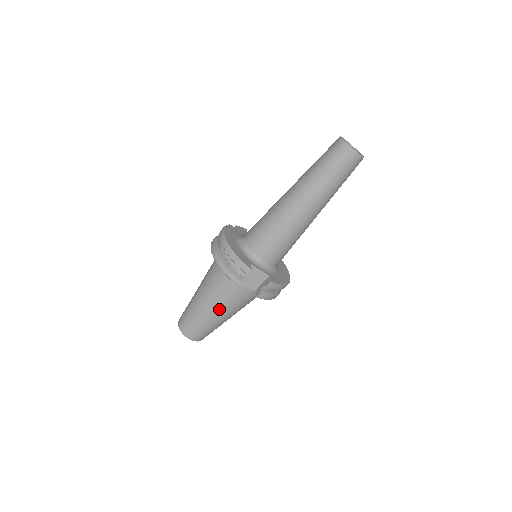
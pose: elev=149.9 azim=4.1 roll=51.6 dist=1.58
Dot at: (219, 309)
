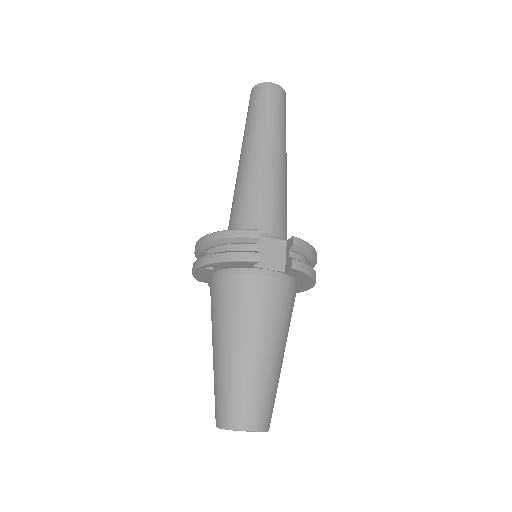
Dot at: (258, 336)
